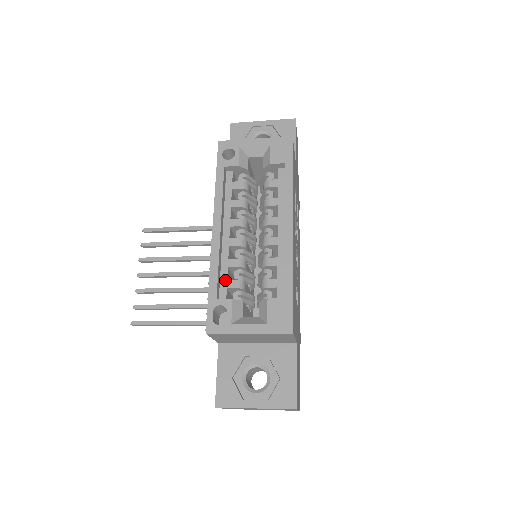
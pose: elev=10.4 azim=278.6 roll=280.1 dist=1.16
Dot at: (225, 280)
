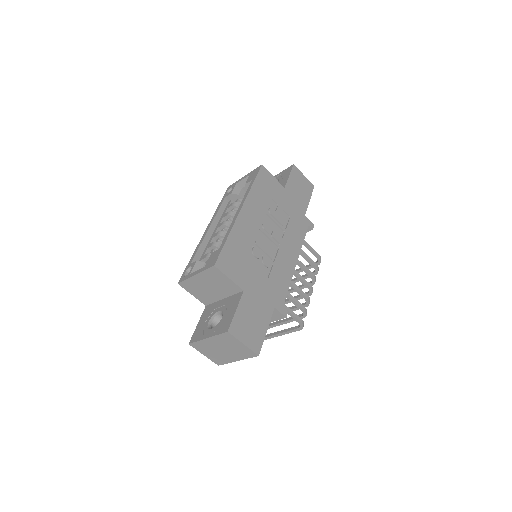
Dot at: (203, 255)
